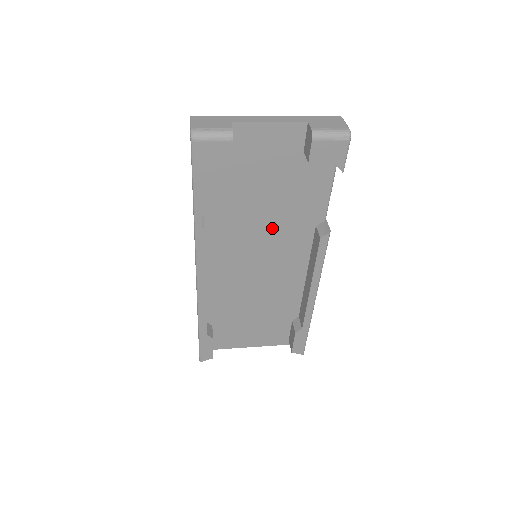
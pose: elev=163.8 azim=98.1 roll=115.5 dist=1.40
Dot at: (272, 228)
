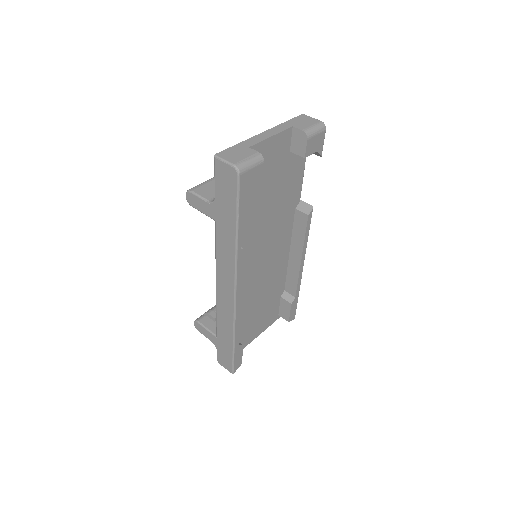
Dot at: (271, 225)
